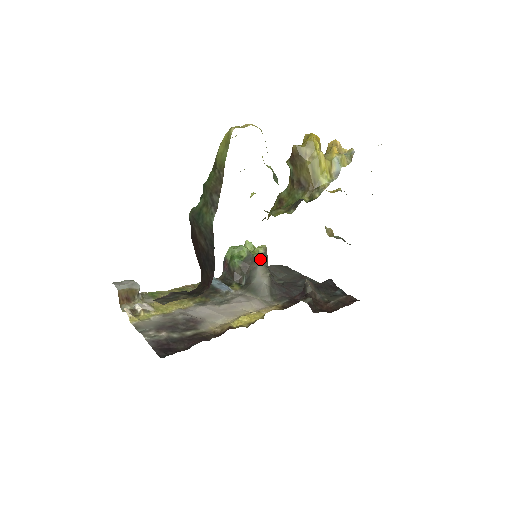
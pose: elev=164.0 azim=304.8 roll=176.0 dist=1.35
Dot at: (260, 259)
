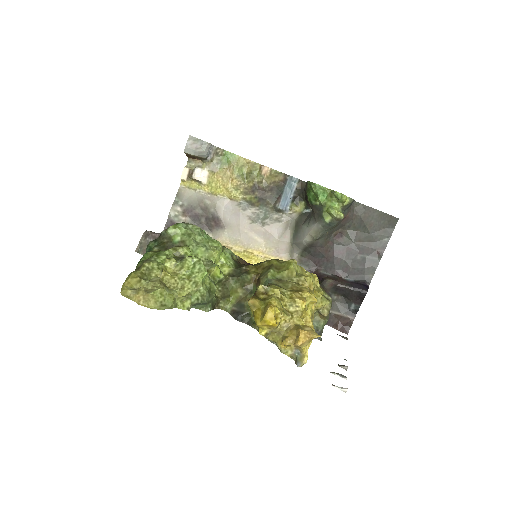
Dot at: (323, 222)
